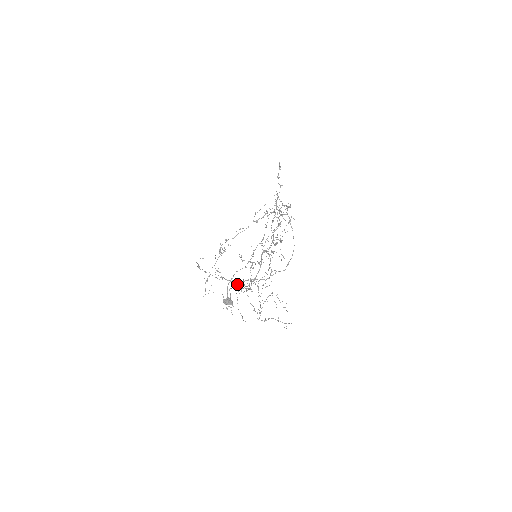
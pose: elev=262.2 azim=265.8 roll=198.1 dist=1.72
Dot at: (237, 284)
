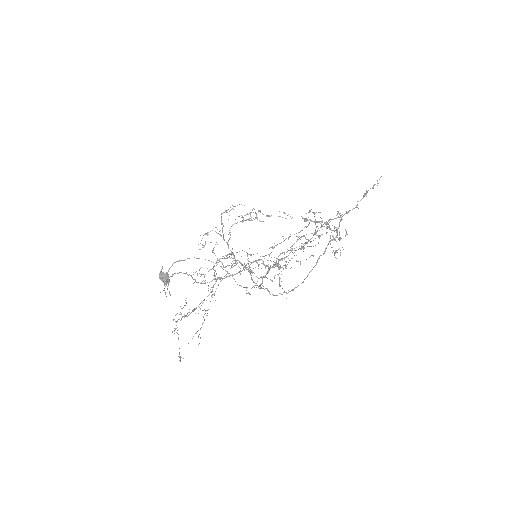
Dot at: occluded
